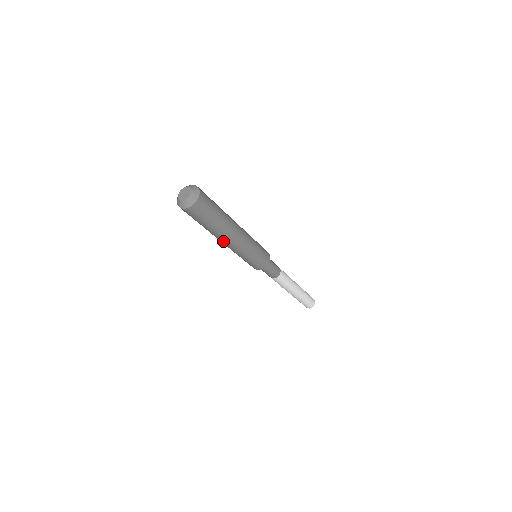
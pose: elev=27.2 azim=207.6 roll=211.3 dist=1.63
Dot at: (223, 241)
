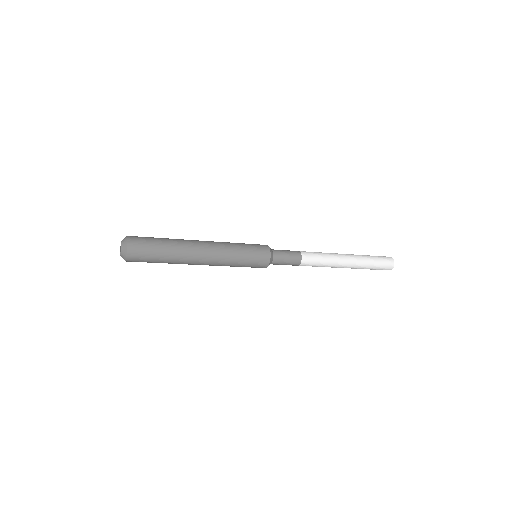
Dot at: occluded
